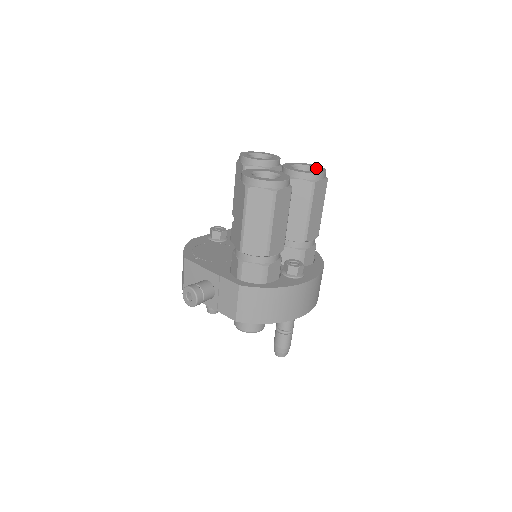
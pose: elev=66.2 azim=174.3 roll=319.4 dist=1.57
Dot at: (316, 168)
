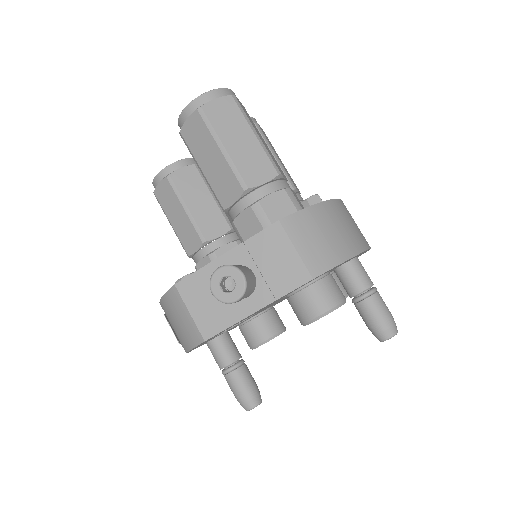
Dot at: occluded
